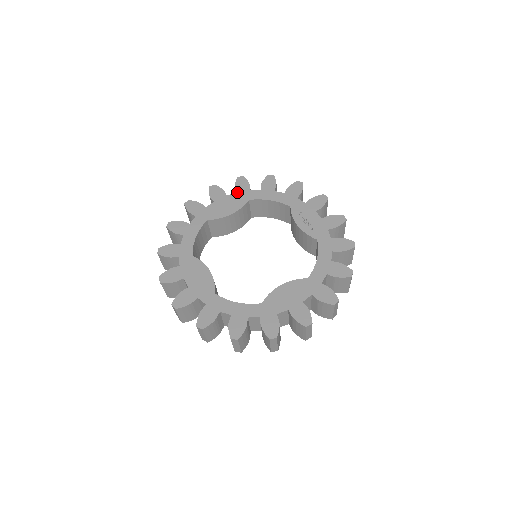
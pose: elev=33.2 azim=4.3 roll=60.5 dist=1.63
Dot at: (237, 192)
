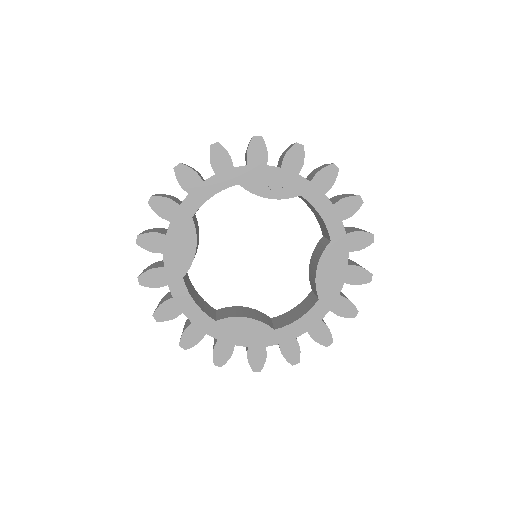
Dot at: (170, 221)
